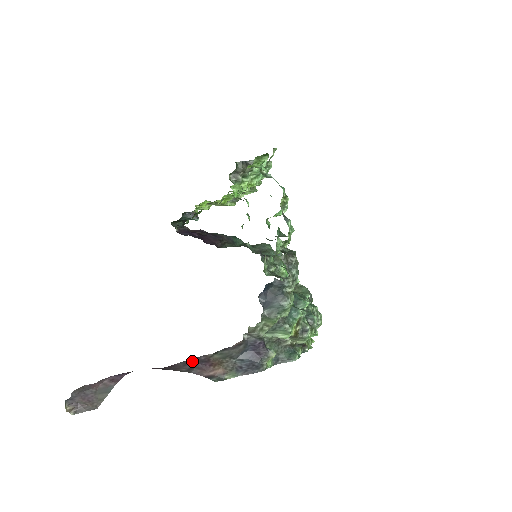
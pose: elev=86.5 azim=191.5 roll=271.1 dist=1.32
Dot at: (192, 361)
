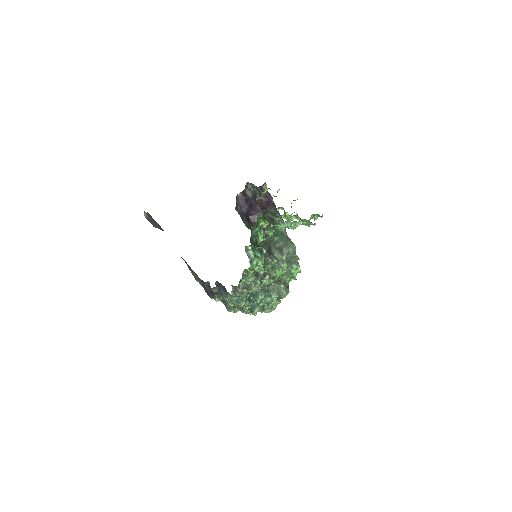
Dot at: occluded
